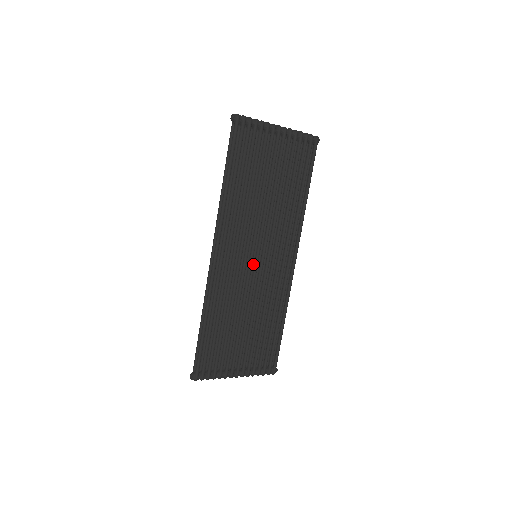
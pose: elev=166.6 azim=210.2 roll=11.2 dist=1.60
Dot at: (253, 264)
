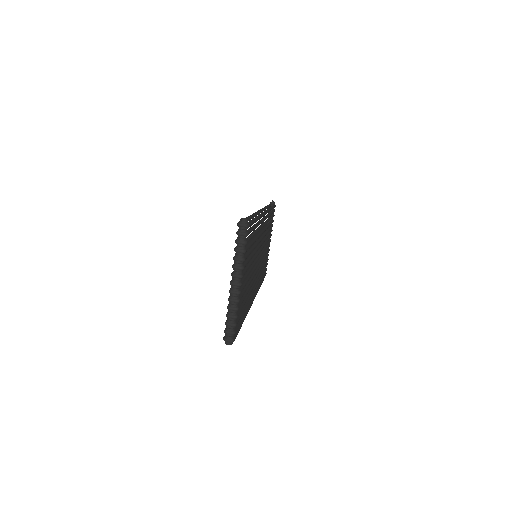
Dot at: occluded
